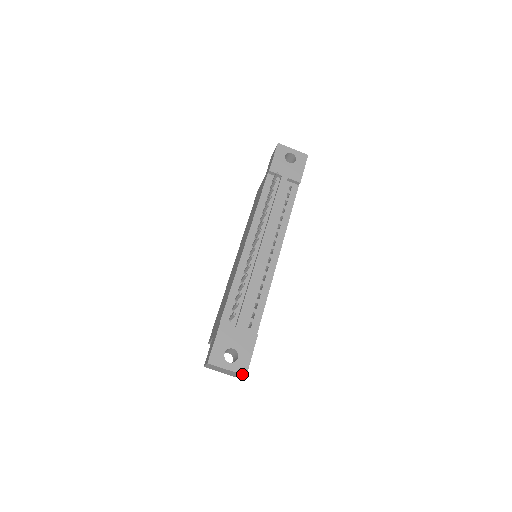
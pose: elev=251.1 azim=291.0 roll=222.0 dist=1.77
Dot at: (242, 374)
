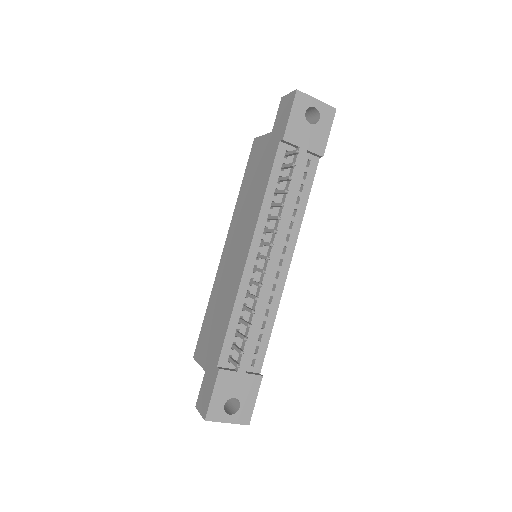
Dot at: (244, 424)
